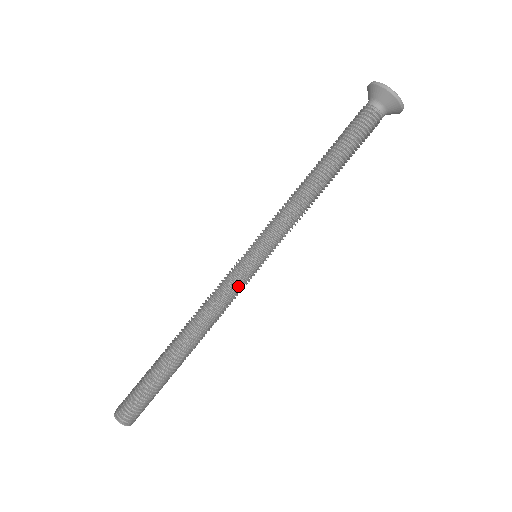
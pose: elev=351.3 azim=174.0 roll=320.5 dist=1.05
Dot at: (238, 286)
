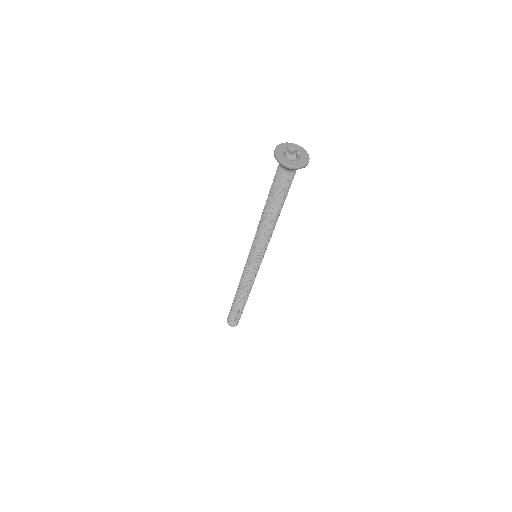
Dot at: (256, 272)
